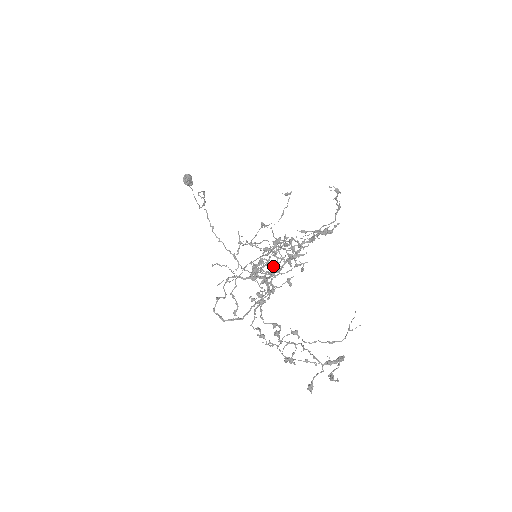
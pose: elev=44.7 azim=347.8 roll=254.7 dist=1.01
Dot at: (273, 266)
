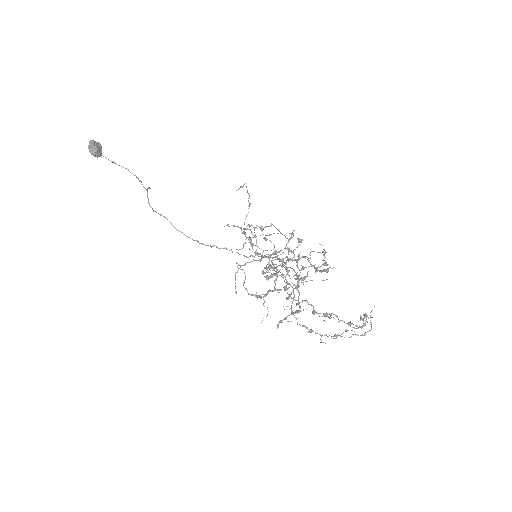
Dot at: occluded
